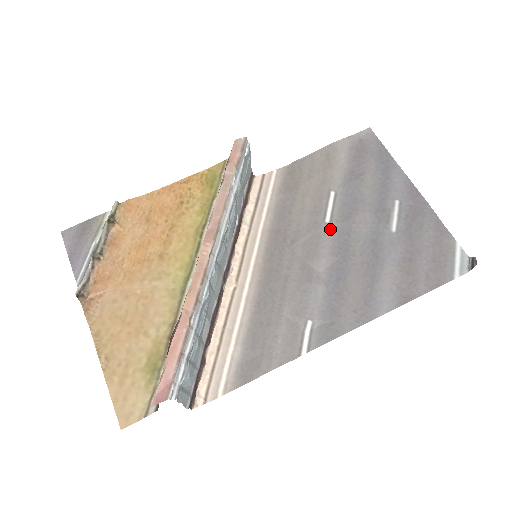
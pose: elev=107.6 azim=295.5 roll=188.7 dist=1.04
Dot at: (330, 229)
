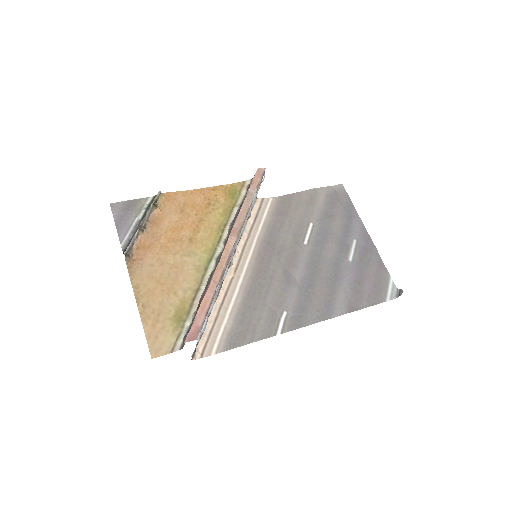
Dot at: (307, 249)
